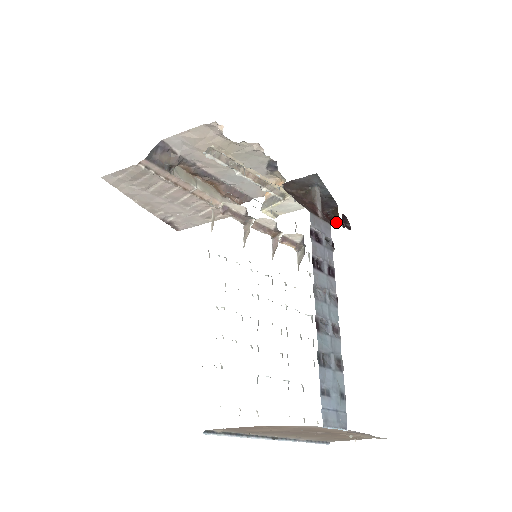
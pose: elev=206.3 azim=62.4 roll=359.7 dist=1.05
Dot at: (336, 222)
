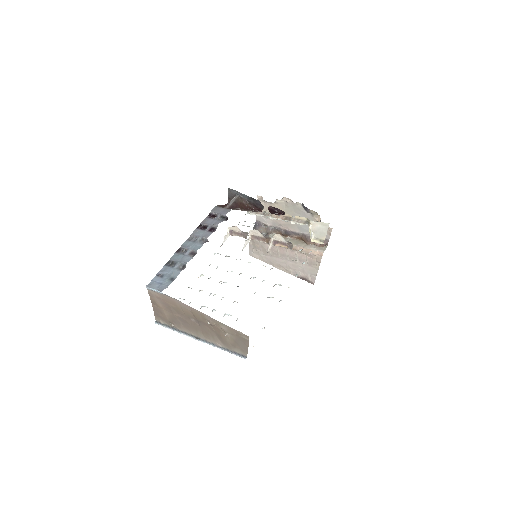
Dot at: occluded
